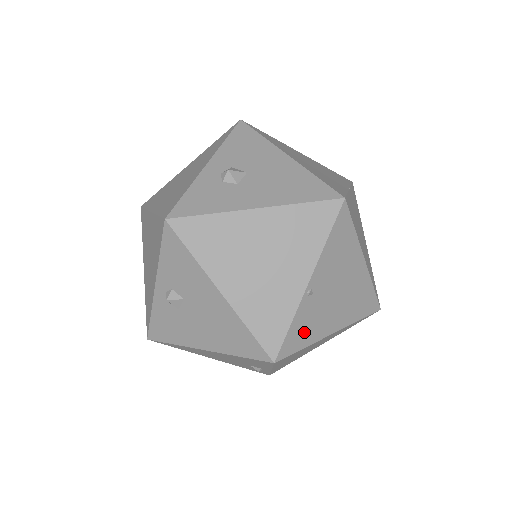
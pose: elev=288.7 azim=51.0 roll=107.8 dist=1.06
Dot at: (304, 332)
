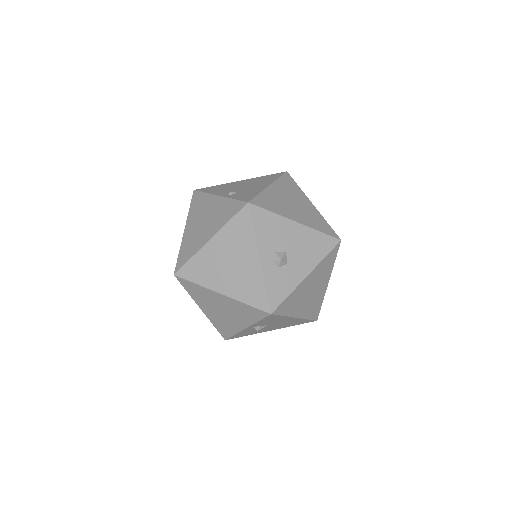
Dot at: occluded
